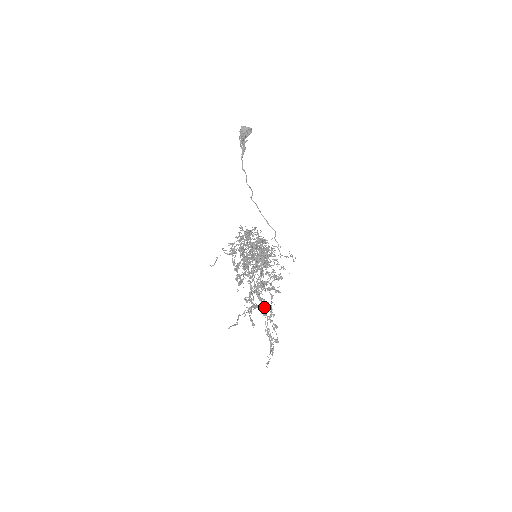
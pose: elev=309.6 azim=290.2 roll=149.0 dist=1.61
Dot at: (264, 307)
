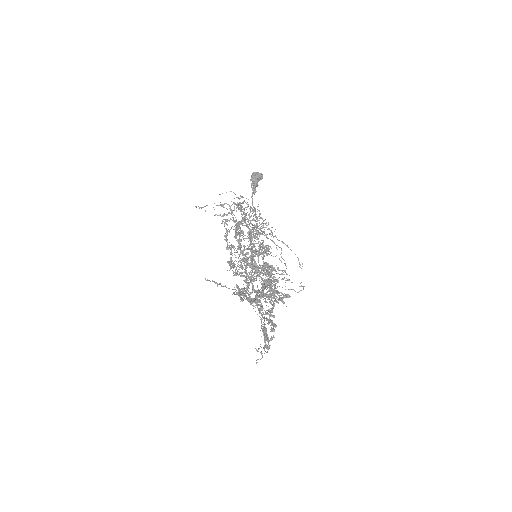
Dot at: (261, 303)
